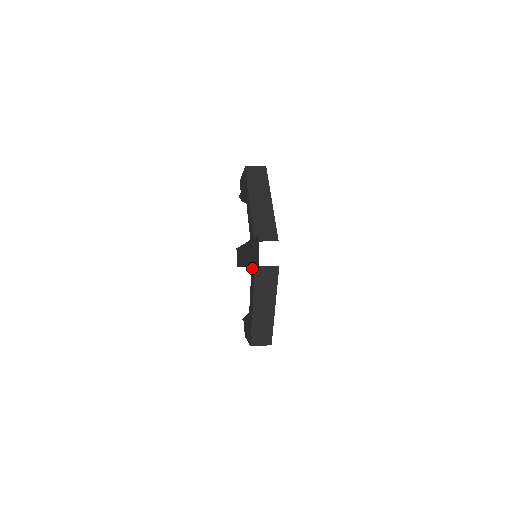
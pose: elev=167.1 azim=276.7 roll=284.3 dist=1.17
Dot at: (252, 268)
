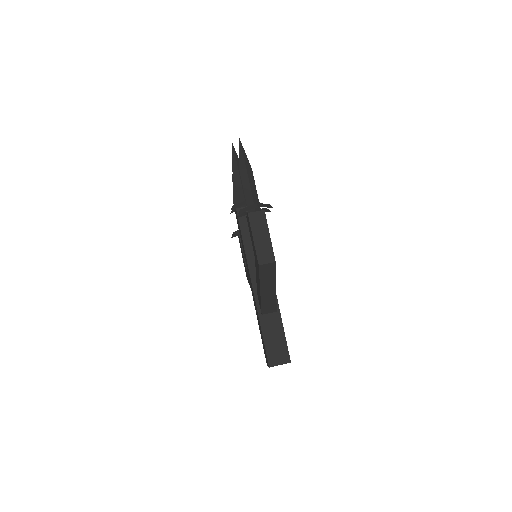
Dot at: occluded
